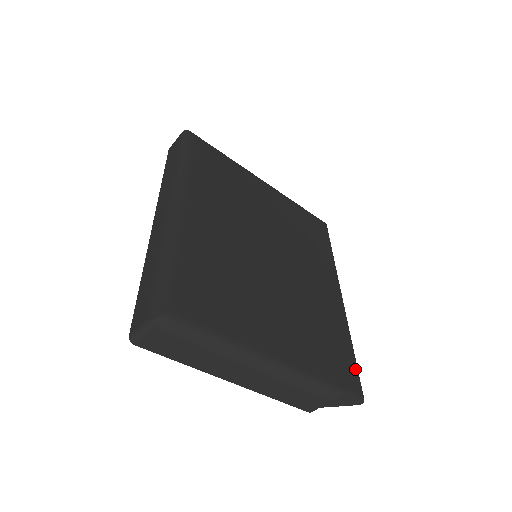
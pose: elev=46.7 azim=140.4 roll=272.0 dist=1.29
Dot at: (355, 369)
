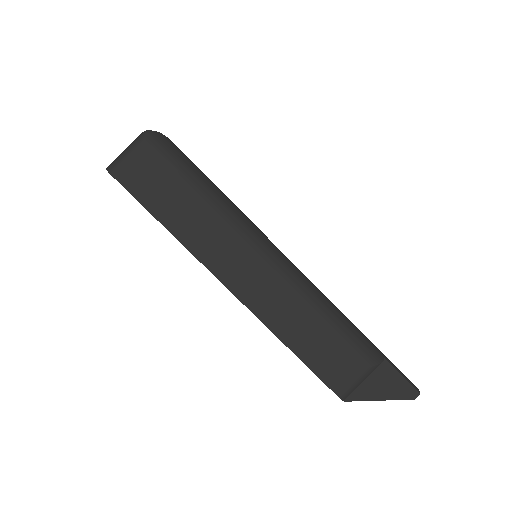
Dot at: occluded
